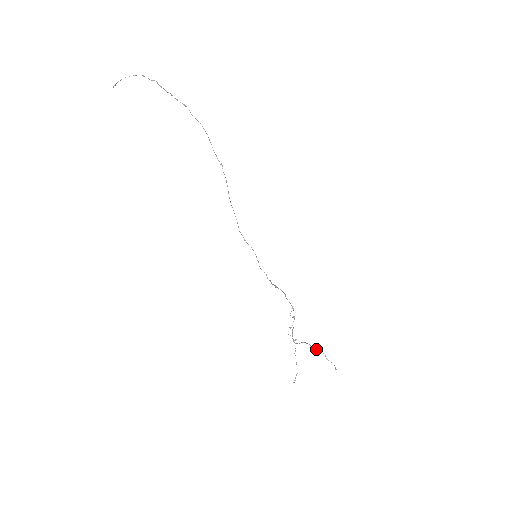
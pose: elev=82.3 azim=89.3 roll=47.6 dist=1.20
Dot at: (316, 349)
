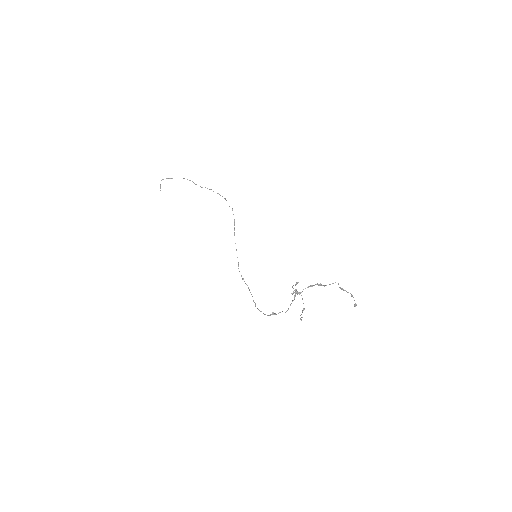
Dot at: (326, 285)
